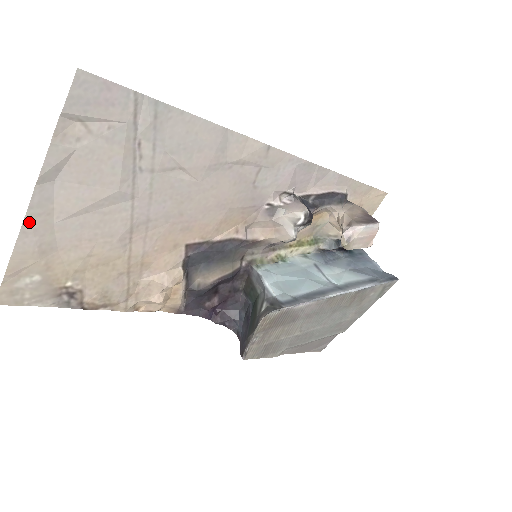
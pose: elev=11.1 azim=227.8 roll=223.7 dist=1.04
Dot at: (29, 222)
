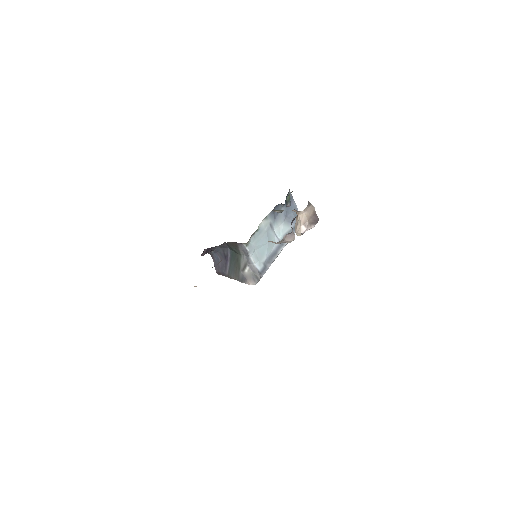
Dot at: occluded
